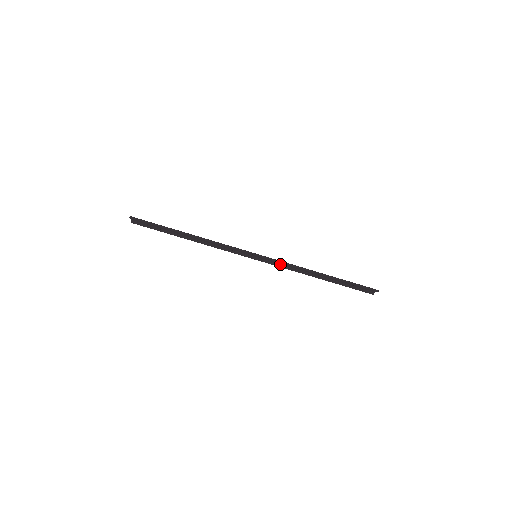
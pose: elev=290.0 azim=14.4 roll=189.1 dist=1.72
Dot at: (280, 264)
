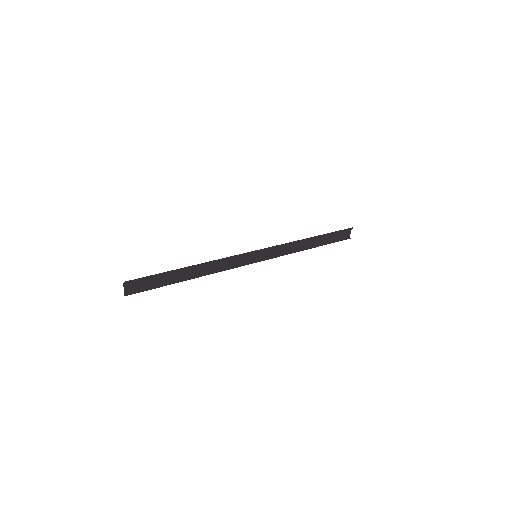
Dot at: (277, 254)
